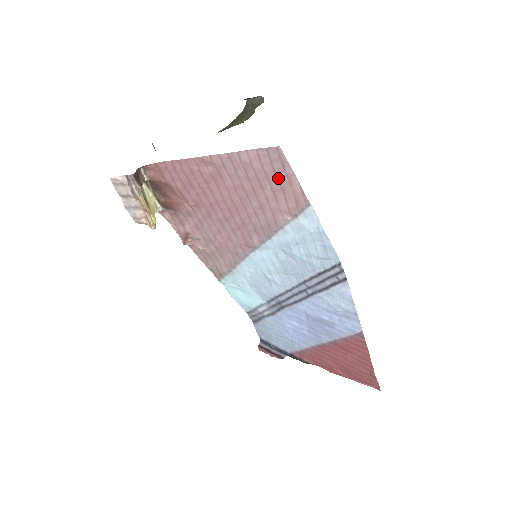
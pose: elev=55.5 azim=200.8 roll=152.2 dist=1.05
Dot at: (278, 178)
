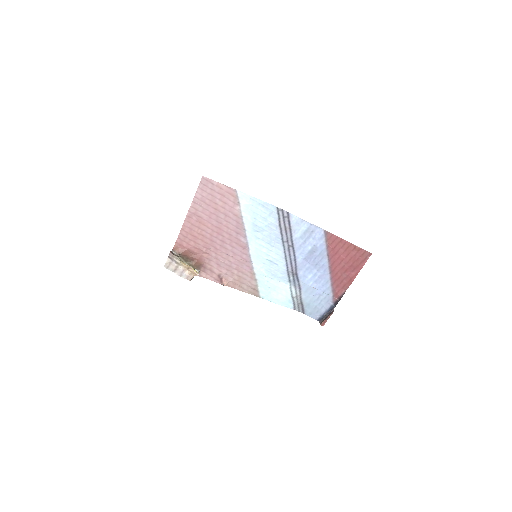
Dot at: (216, 191)
